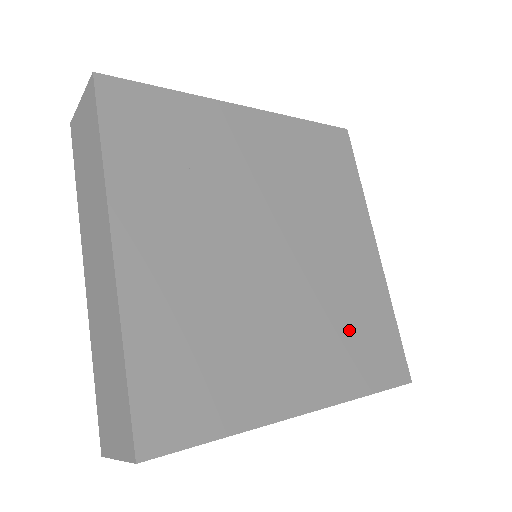
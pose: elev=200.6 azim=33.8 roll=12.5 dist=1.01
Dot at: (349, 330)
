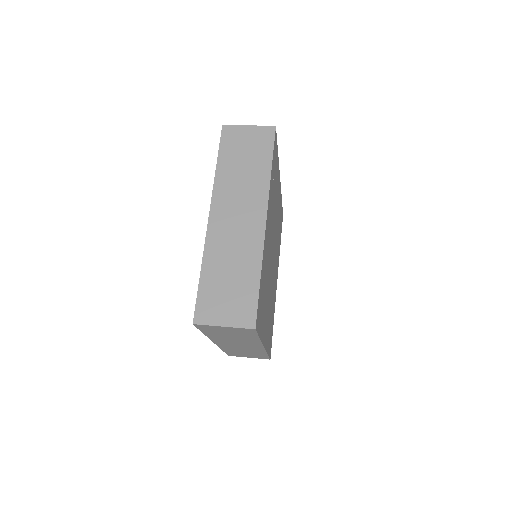
Dot at: occluded
